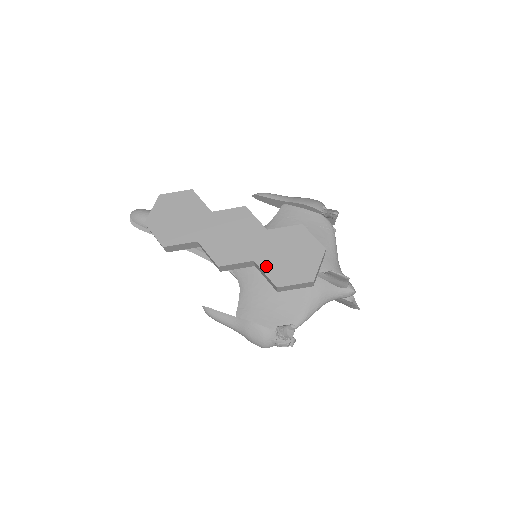
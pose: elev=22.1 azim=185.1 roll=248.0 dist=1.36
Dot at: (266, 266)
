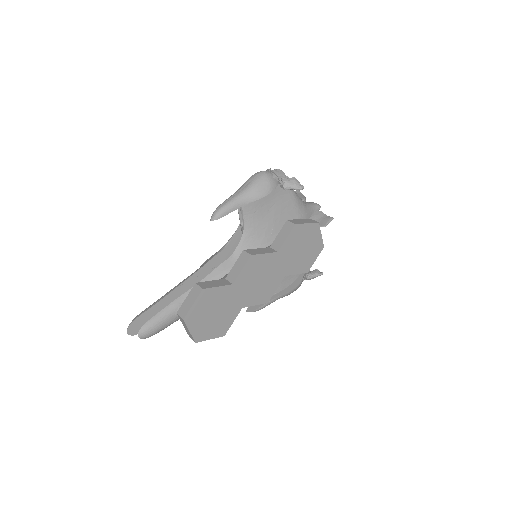
Dot at: (294, 270)
